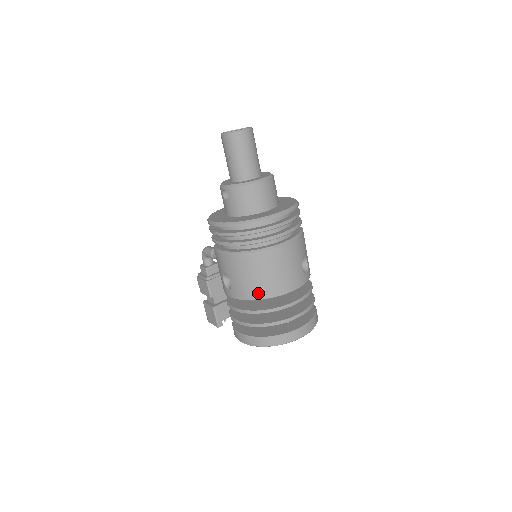
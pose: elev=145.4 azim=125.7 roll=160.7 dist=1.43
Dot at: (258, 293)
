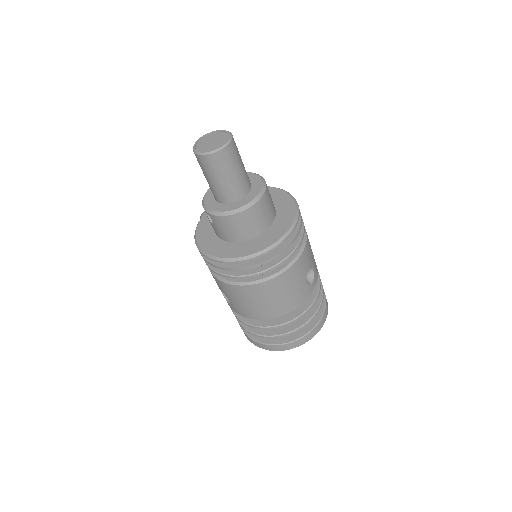
Dot at: (259, 315)
